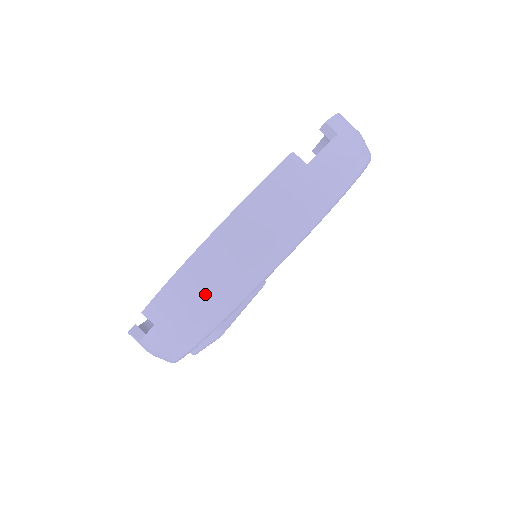
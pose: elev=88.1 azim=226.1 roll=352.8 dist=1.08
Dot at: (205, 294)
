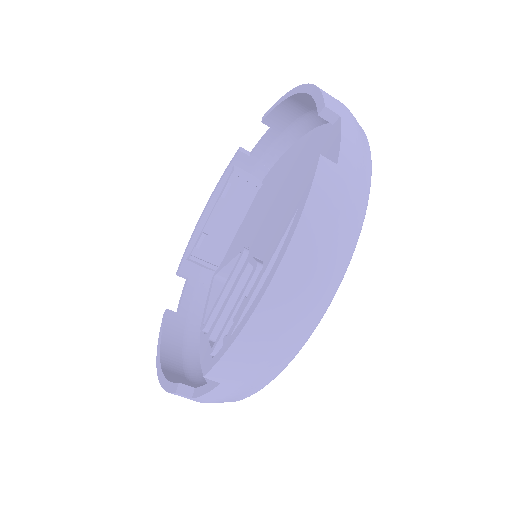
Dot at: (280, 338)
